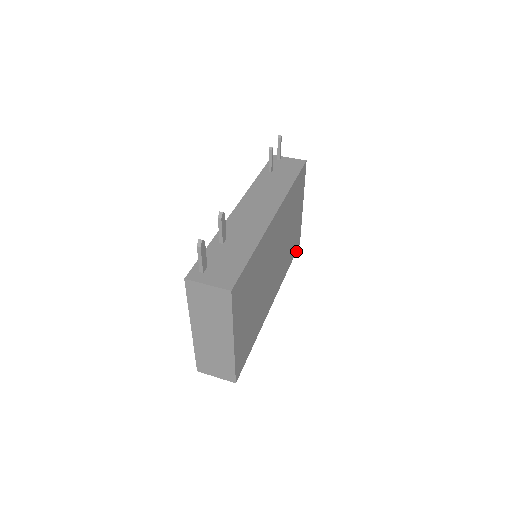
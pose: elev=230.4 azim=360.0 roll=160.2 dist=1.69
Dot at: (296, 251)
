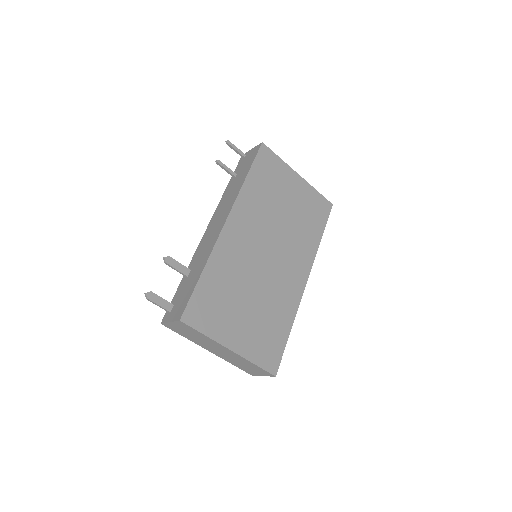
Dot at: occluded
